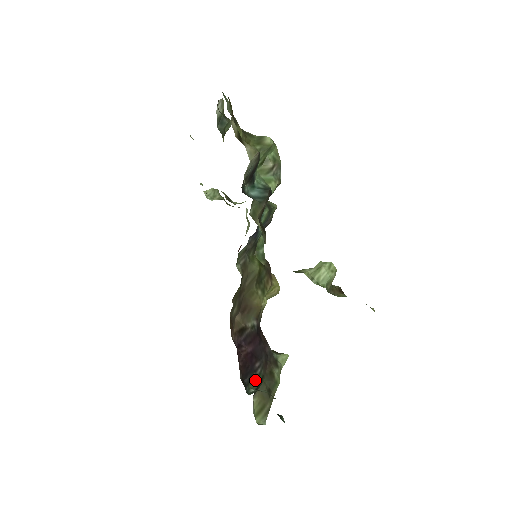
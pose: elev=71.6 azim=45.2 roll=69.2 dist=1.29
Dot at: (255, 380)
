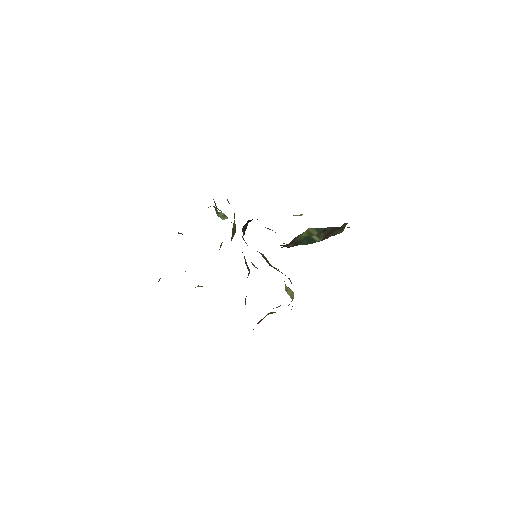
Dot at: occluded
